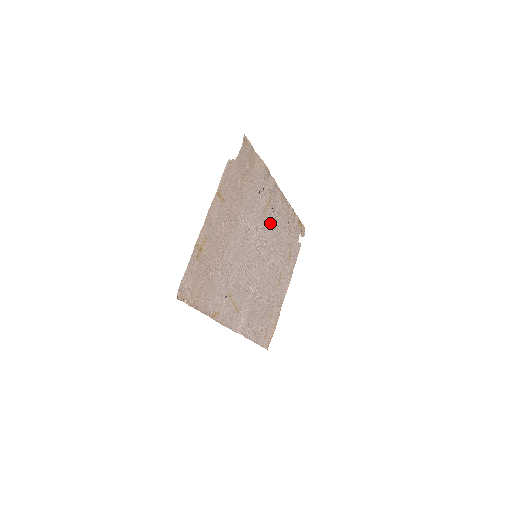
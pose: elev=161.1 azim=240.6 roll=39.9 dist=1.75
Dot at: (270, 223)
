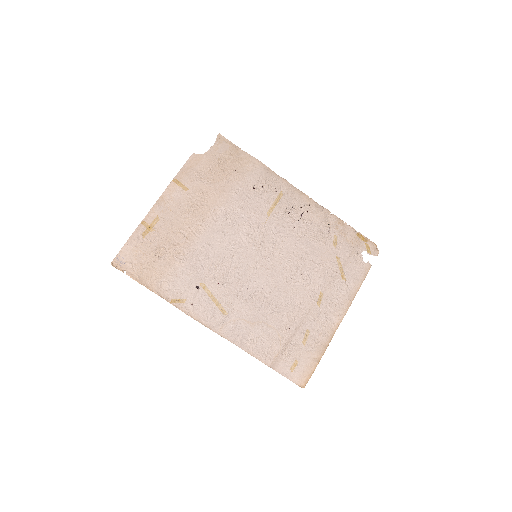
Dot at: (284, 225)
